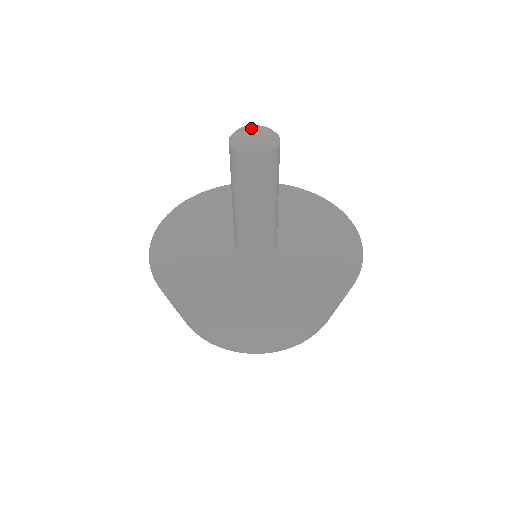
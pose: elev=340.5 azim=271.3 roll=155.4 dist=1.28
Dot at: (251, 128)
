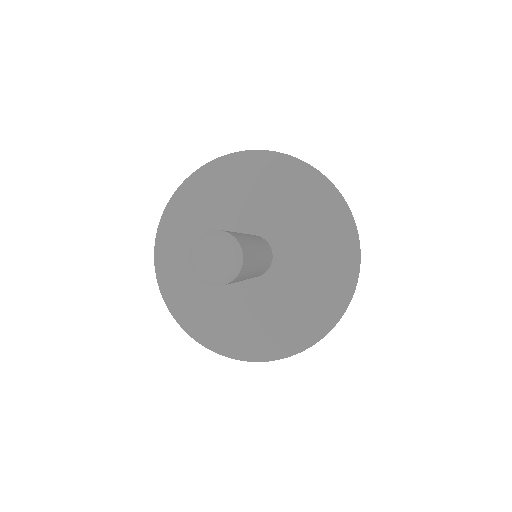
Dot at: (213, 242)
